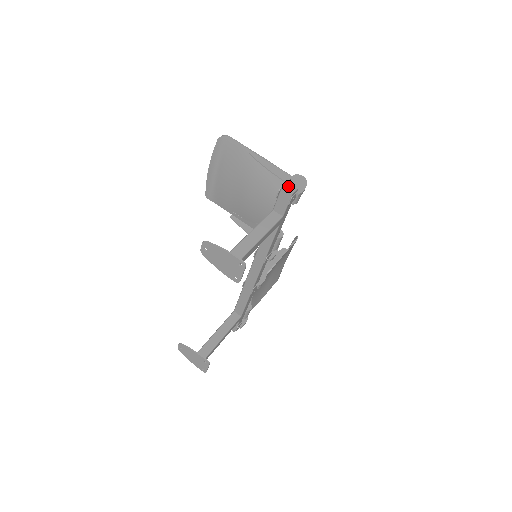
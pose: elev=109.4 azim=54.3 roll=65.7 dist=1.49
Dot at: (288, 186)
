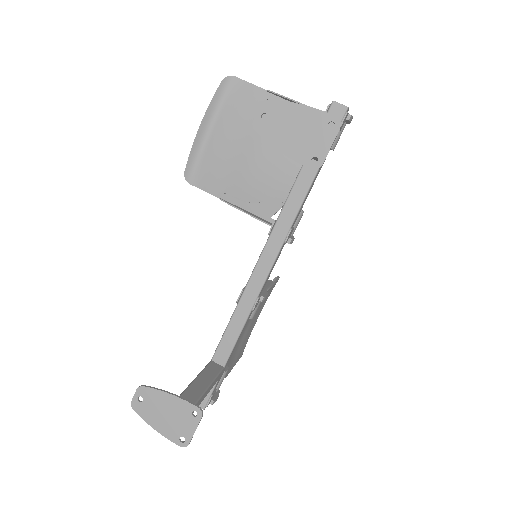
Dot at: (338, 104)
